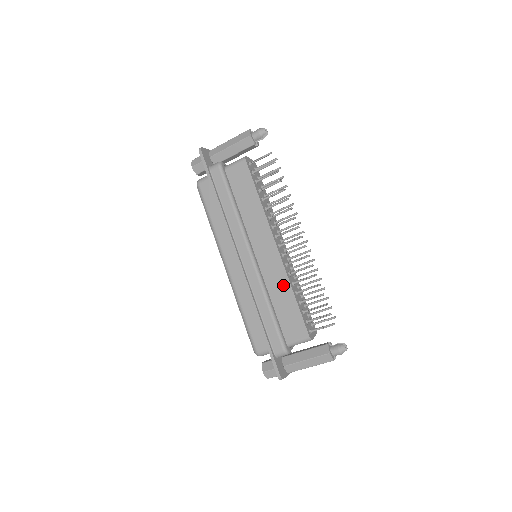
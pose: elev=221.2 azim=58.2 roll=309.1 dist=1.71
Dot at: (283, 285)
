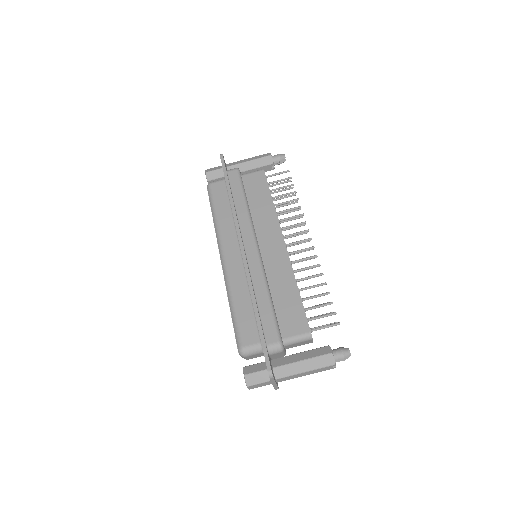
Dot at: (286, 278)
